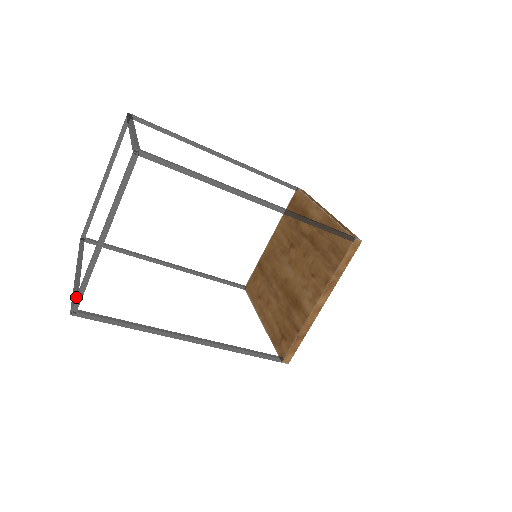
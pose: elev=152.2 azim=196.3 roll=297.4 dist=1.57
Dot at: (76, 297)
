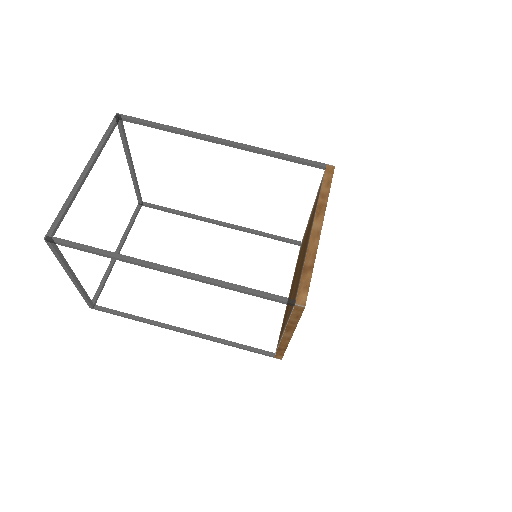
Dot at: (86, 301)
